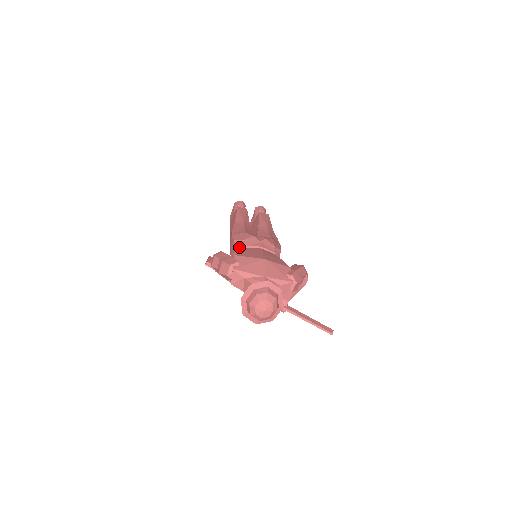
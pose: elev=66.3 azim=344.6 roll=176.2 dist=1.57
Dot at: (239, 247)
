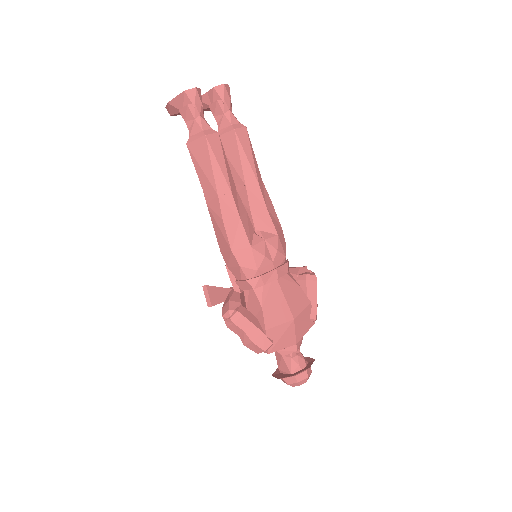
Dot at: (254, 289)
